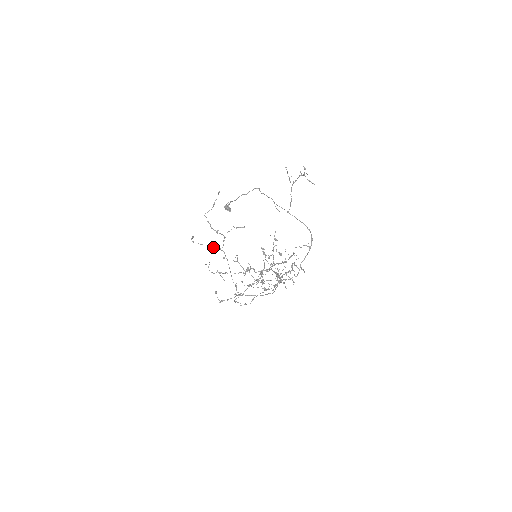
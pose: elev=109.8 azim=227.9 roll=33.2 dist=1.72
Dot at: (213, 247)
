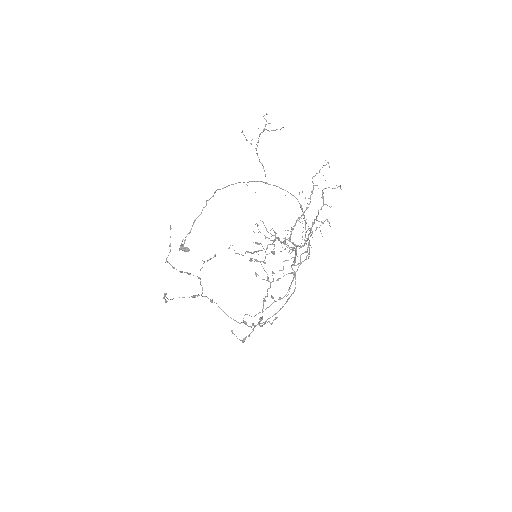
Dot at: (193, 296)
